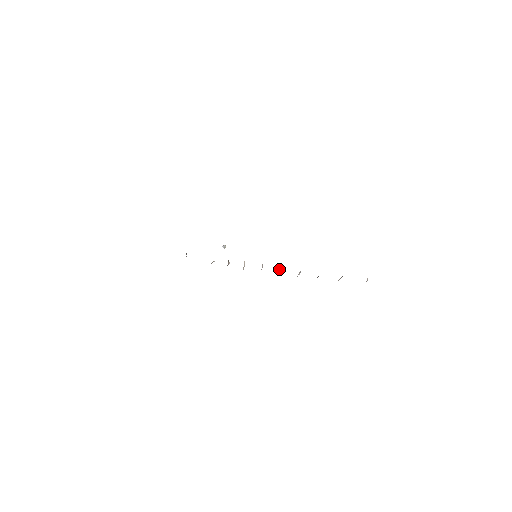
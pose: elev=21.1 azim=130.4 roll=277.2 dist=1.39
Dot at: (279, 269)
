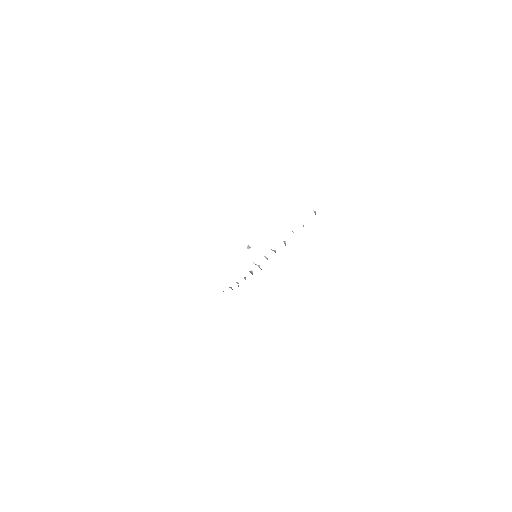
Dot at: (274, 250)
